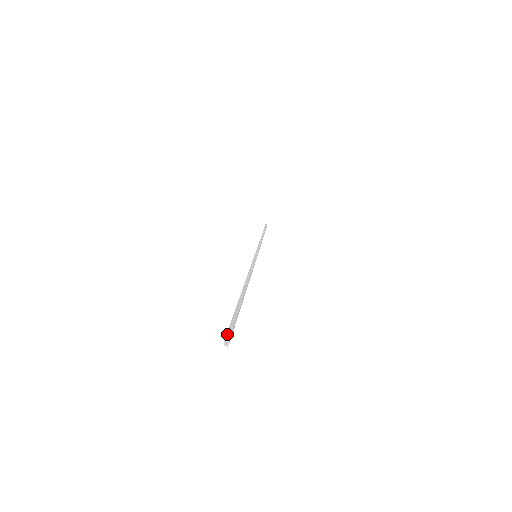
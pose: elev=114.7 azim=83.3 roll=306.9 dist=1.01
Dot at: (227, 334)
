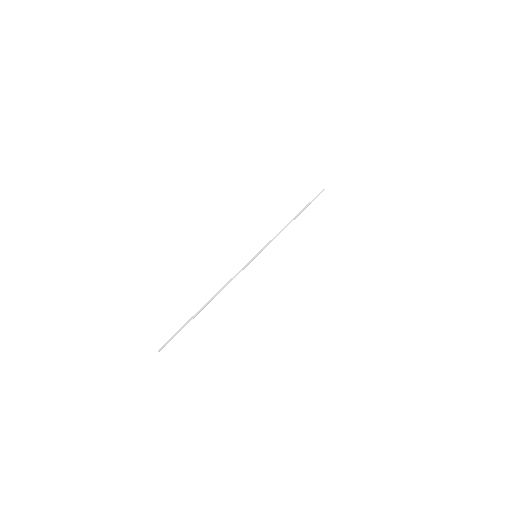
Dot at: (163, 346)
